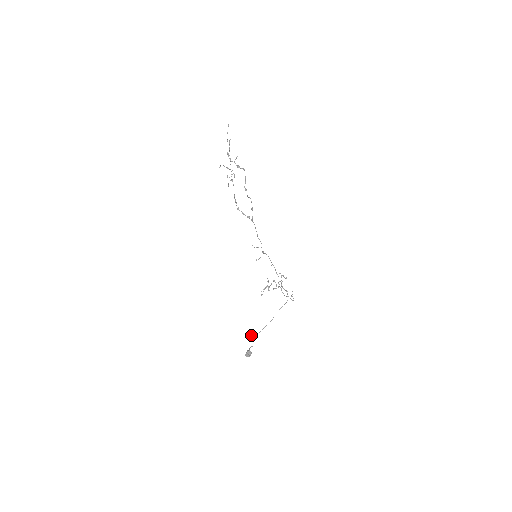
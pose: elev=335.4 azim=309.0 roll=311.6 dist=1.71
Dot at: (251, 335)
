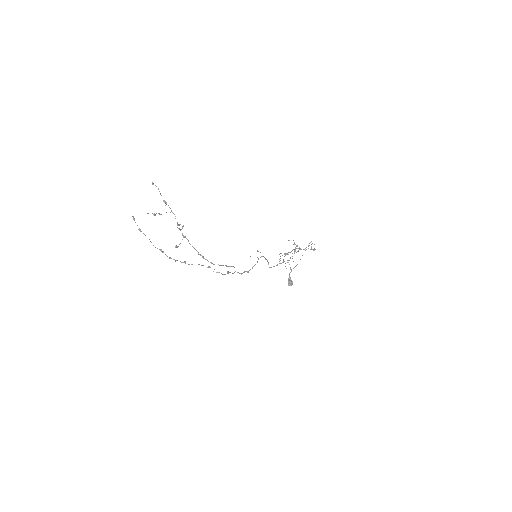
Dot at: occluded
